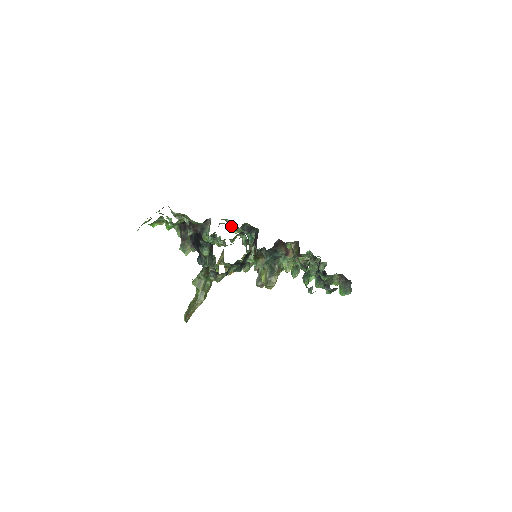
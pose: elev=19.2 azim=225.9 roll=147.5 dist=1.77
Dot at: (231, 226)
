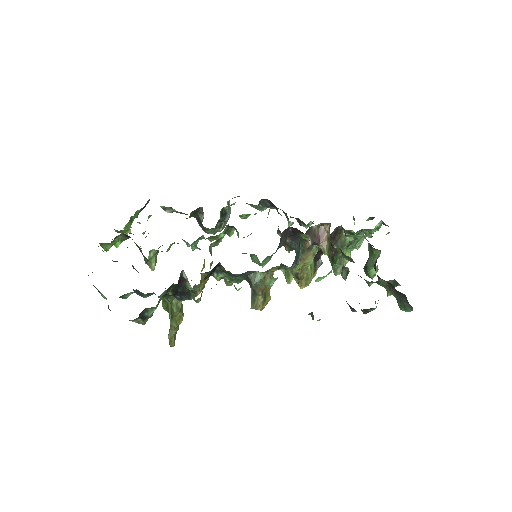
Dot at: (248, 204)
